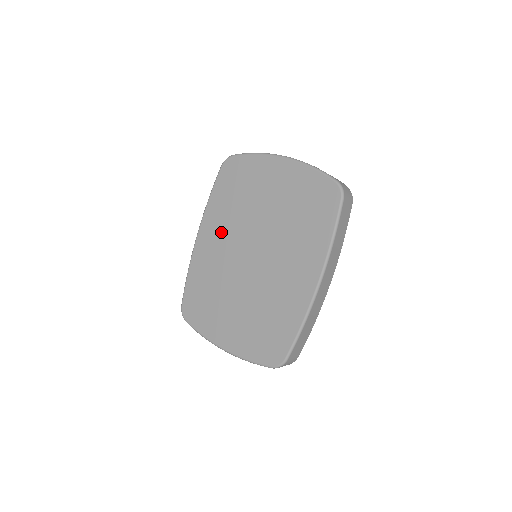
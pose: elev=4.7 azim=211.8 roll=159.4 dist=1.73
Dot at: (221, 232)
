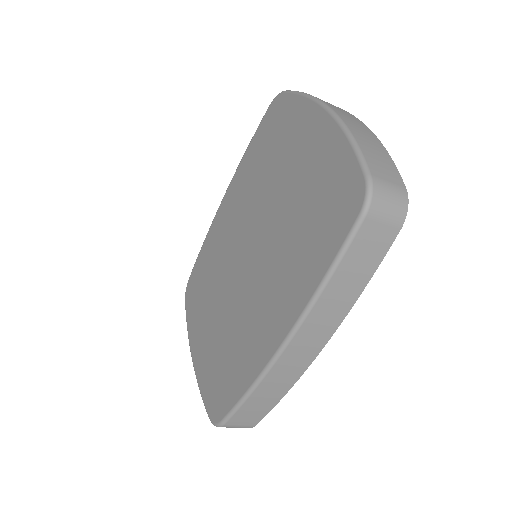
Dot at: (238, 204)
